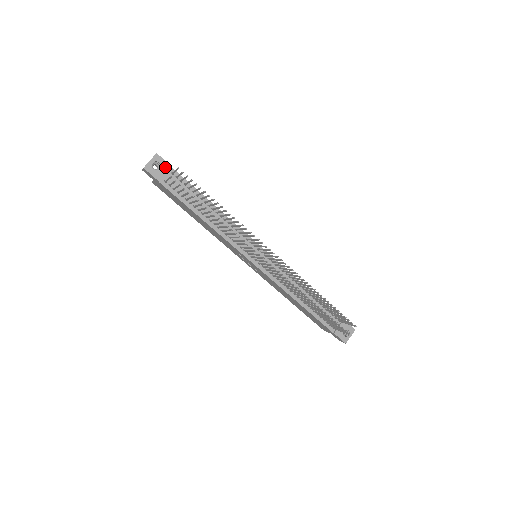
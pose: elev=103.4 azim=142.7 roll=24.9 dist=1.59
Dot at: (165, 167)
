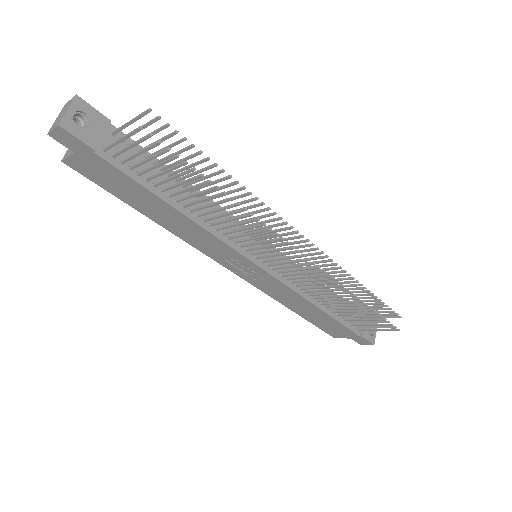
Dot at: (98, 121)
